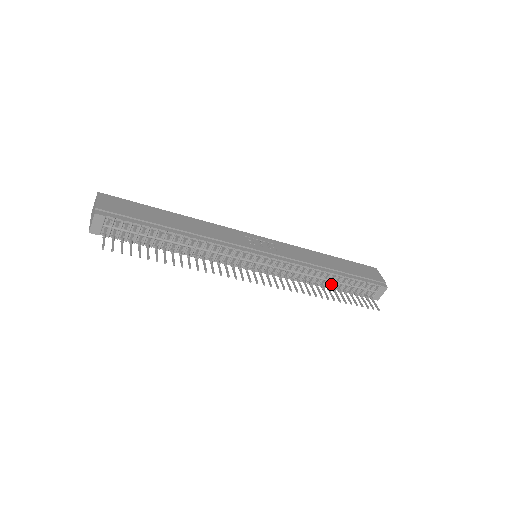
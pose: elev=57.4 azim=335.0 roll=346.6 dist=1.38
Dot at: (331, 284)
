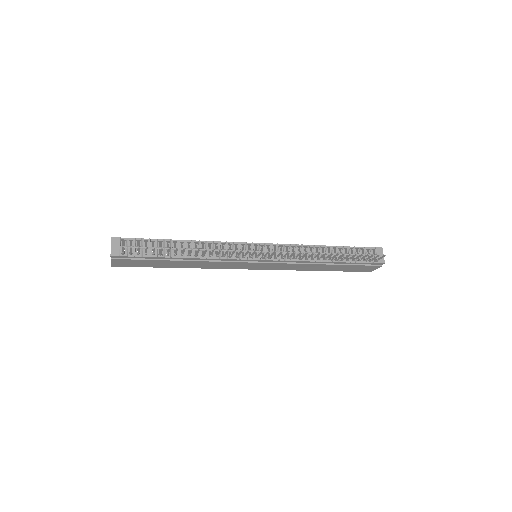
Dot at: occluded
